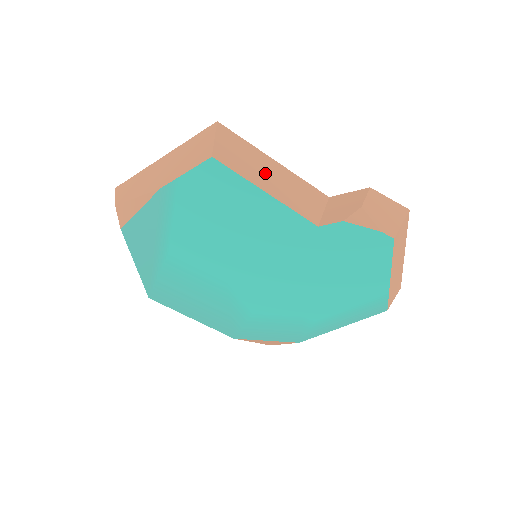
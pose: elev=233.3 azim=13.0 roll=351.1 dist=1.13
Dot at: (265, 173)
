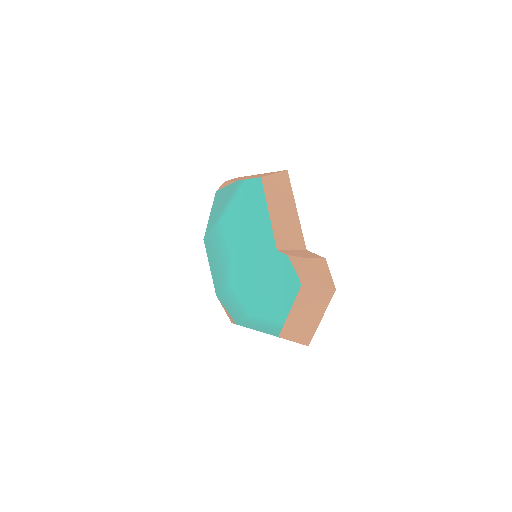
Dot at: (281, 207)
